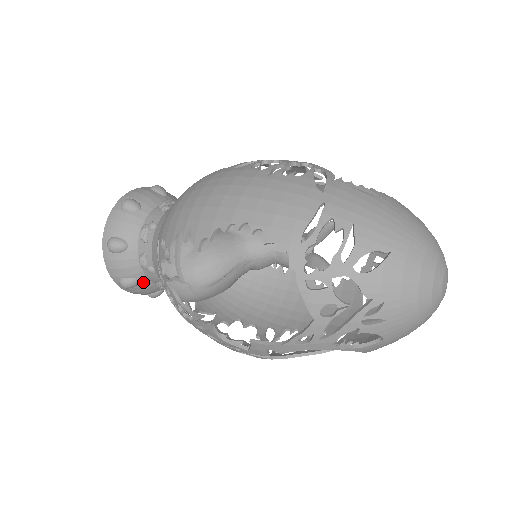
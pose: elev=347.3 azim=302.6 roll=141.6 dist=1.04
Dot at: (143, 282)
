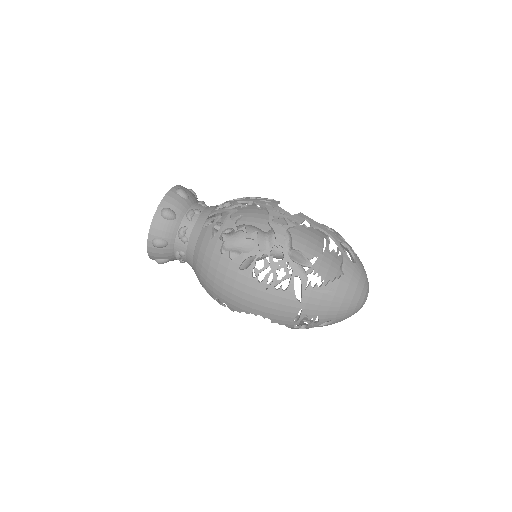
Dot at: occluded
